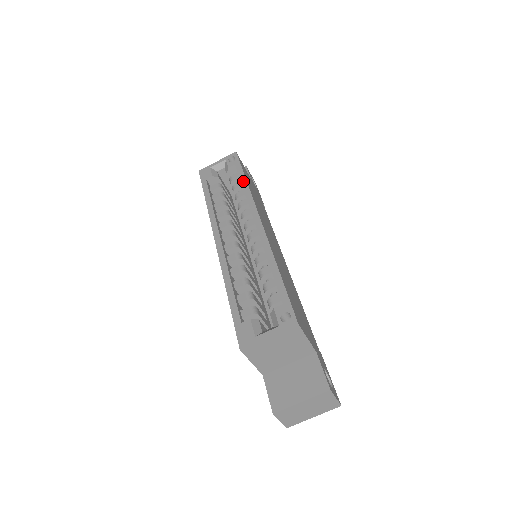
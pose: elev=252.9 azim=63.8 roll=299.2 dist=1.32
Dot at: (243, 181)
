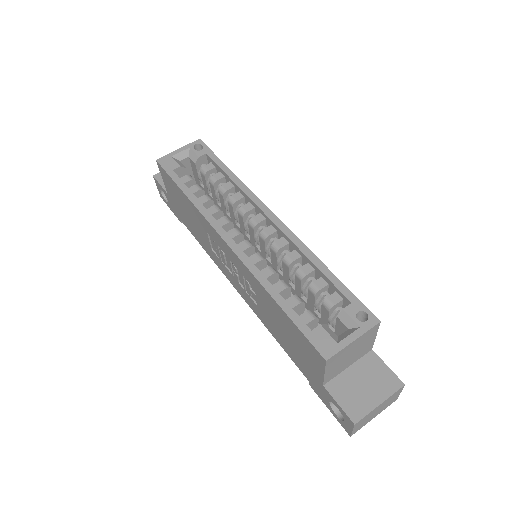
Dot at: (228, 172)
